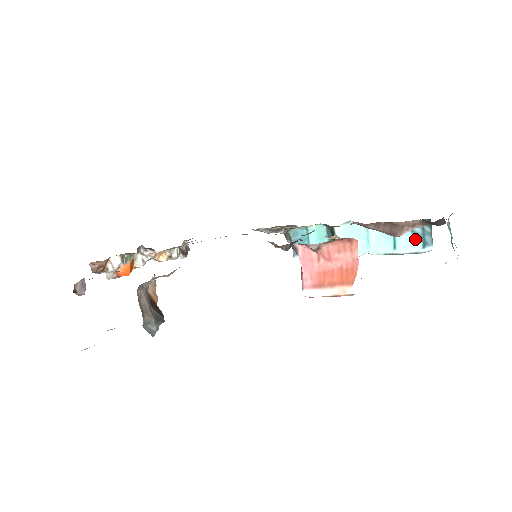
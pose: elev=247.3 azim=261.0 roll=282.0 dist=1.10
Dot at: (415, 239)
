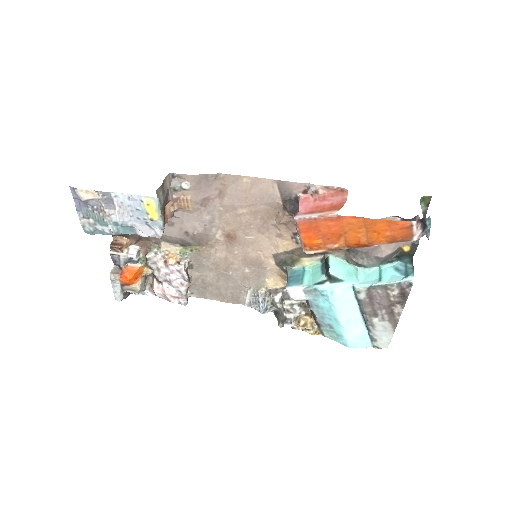
Dot at: (399, 275)
